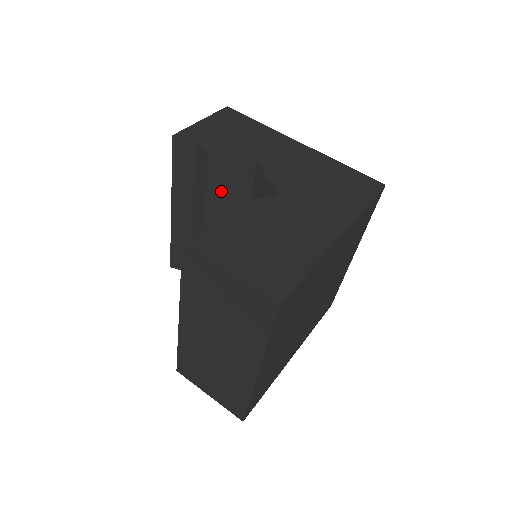
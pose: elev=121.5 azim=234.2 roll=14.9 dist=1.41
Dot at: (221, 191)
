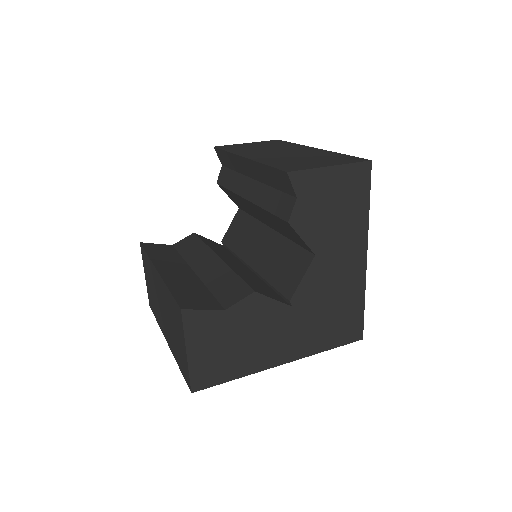
Dot at: (277, 222)
